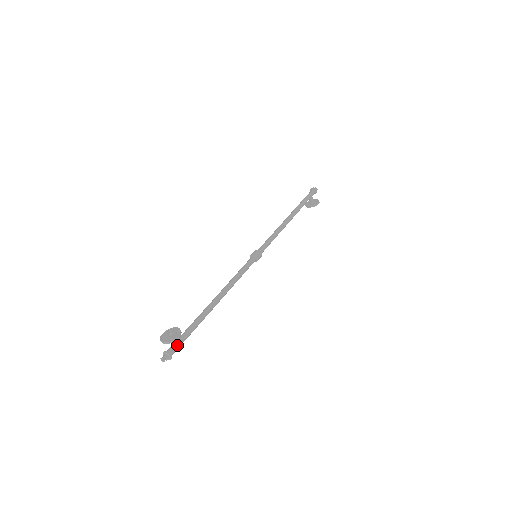
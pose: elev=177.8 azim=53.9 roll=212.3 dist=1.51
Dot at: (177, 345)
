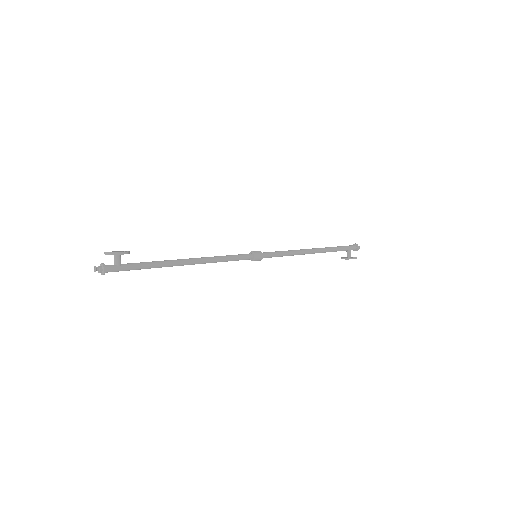
Dot at: (118, 266)
